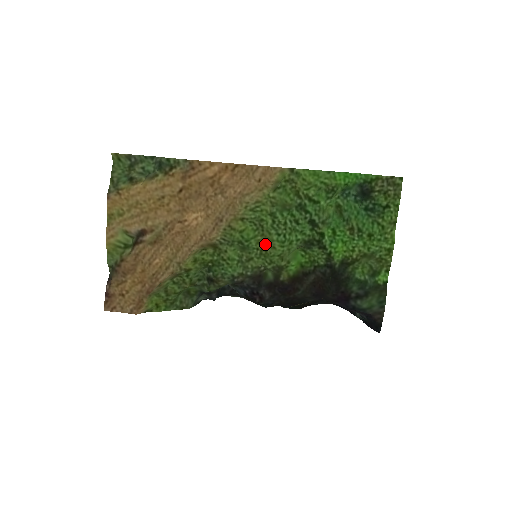
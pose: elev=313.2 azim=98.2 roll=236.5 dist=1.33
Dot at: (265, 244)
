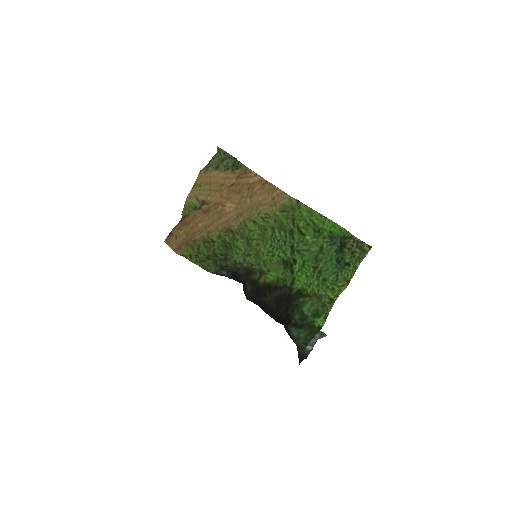
Dot at: (261, 248)
